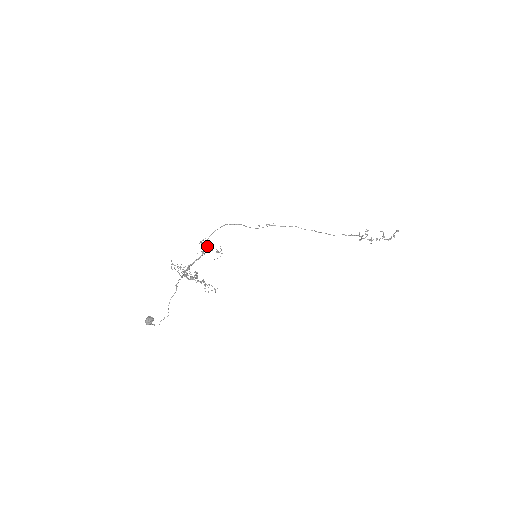
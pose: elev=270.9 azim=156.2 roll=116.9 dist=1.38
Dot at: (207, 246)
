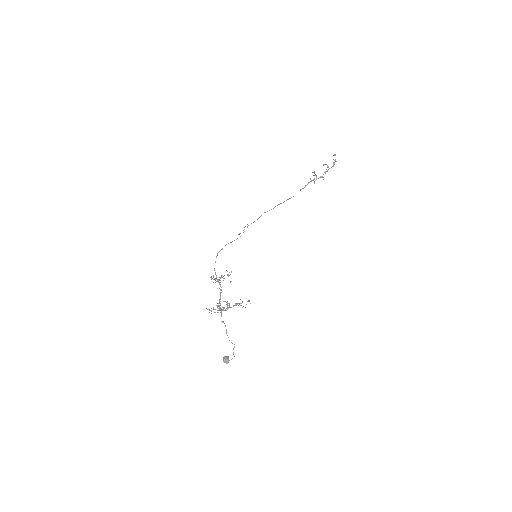
Dot at: occluded
